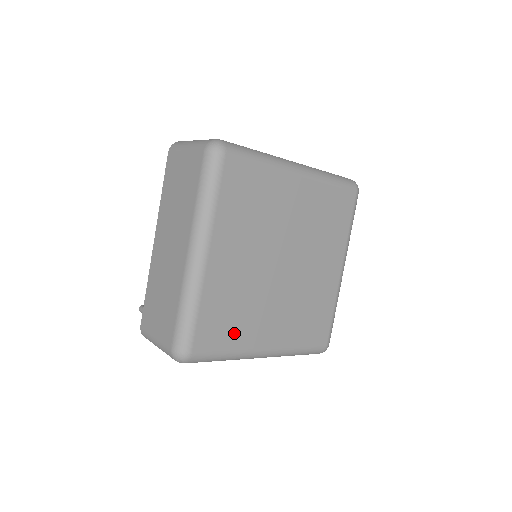
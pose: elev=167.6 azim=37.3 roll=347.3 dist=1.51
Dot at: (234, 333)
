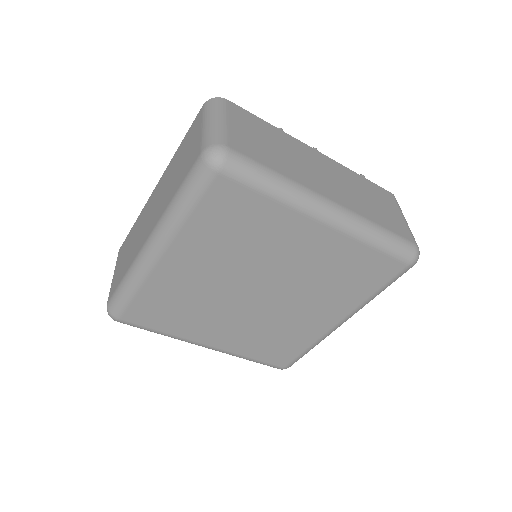
Dot at: (173, 322)
